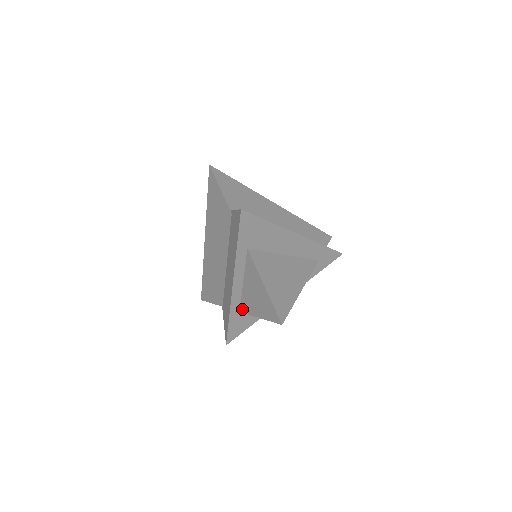
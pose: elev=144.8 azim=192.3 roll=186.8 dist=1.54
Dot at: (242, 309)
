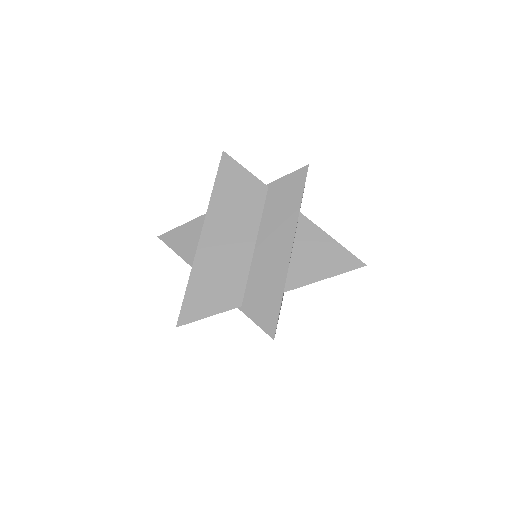
Dot at: (290, 285)
